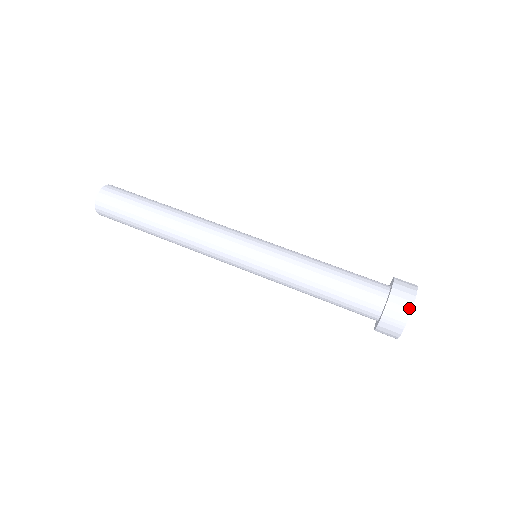
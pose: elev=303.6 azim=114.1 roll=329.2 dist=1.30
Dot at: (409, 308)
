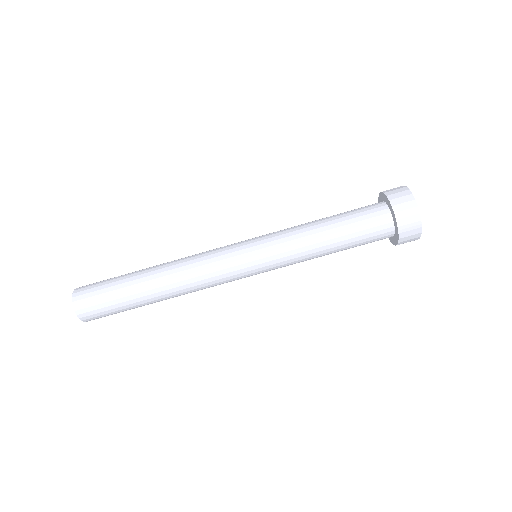
Dot at: (415, 207)
